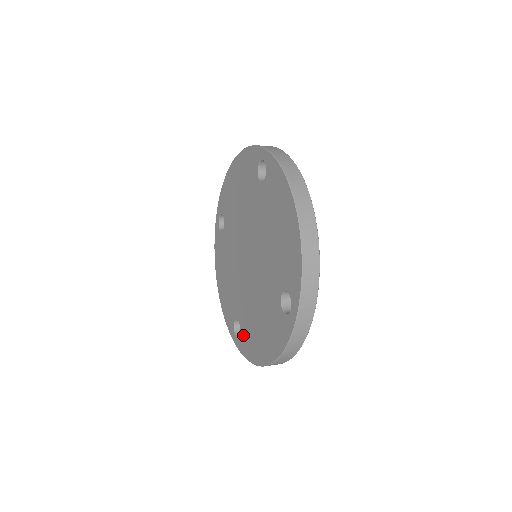
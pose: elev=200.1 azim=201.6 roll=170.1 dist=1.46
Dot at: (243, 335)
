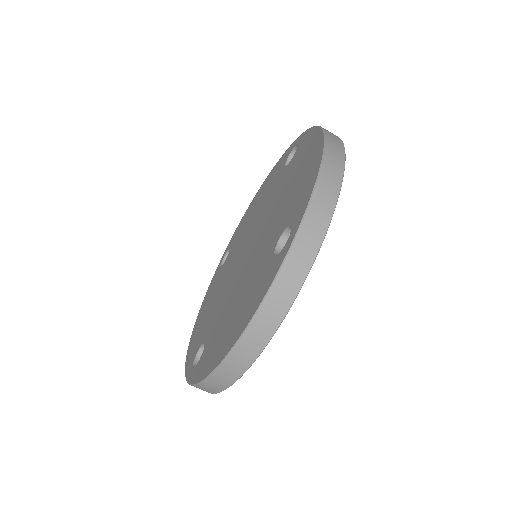
Dot at: (218, 274)
